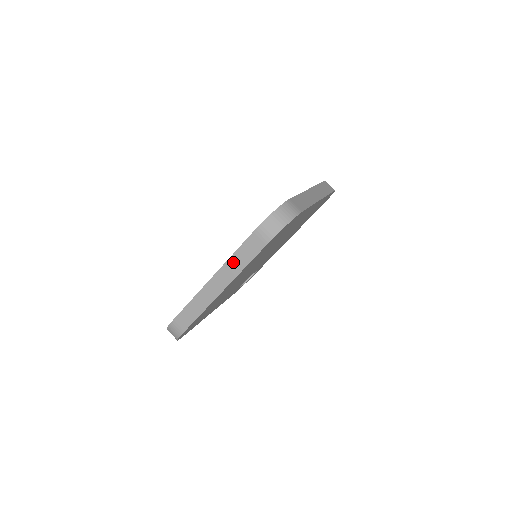
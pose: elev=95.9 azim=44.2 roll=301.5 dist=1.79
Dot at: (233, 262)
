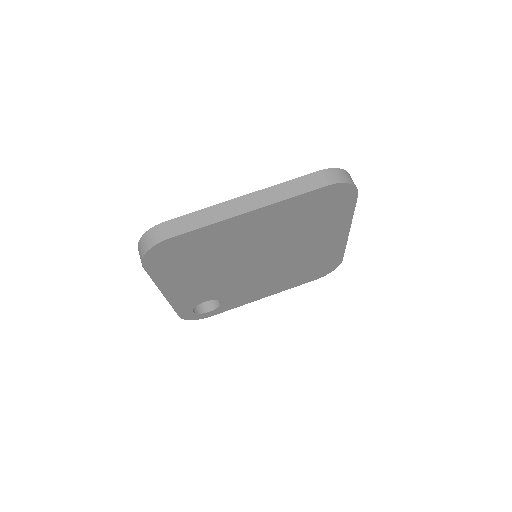
Dot at: (280, 189)
